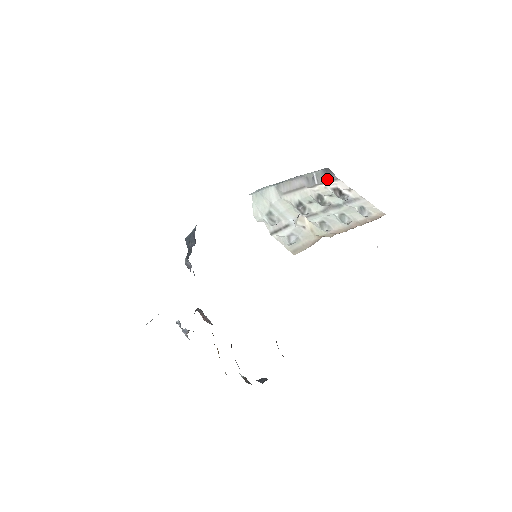
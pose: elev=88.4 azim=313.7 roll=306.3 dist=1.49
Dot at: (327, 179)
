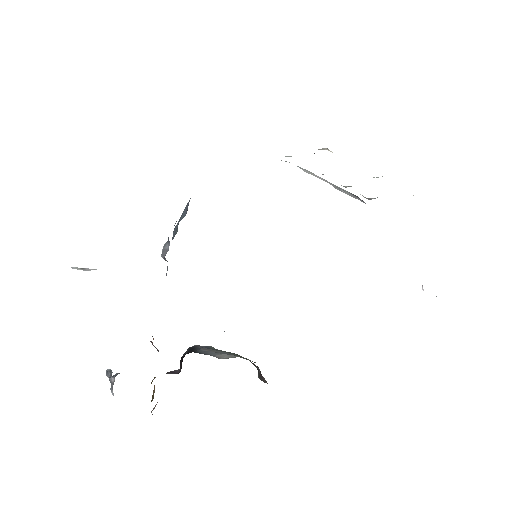
Dot at: (356, 198)
